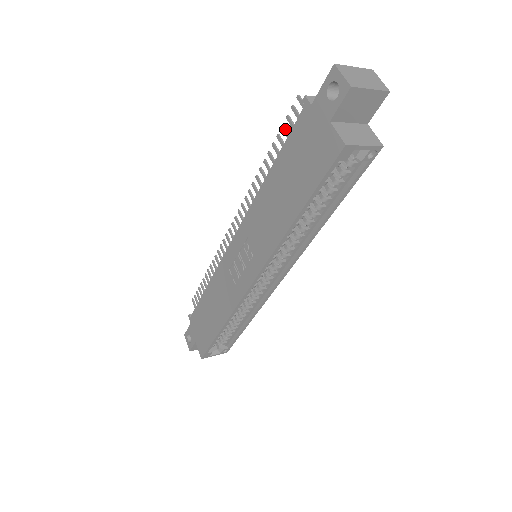
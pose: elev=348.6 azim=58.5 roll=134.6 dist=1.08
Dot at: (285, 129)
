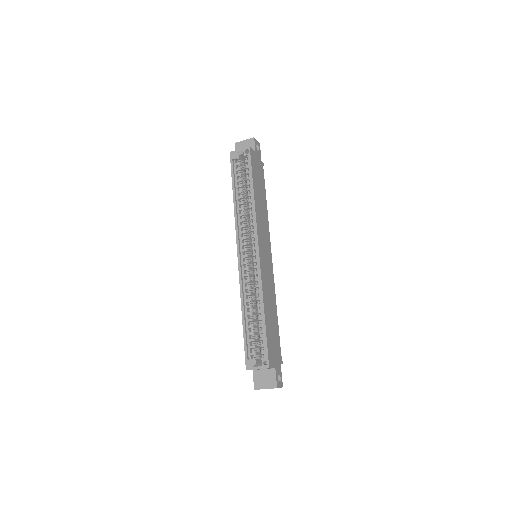
Dot at: occluded
